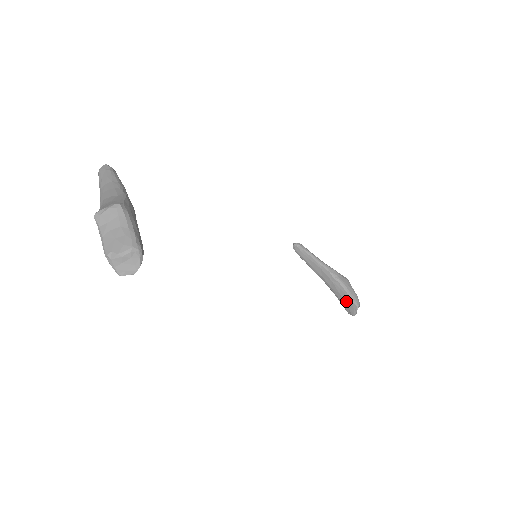
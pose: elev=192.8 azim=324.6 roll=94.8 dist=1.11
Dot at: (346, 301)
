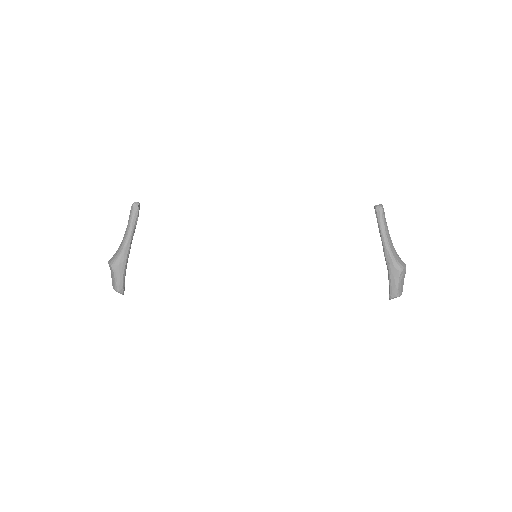
Dot at: occluded
